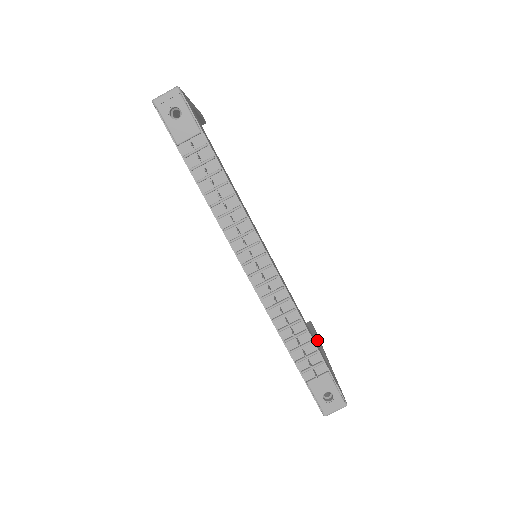
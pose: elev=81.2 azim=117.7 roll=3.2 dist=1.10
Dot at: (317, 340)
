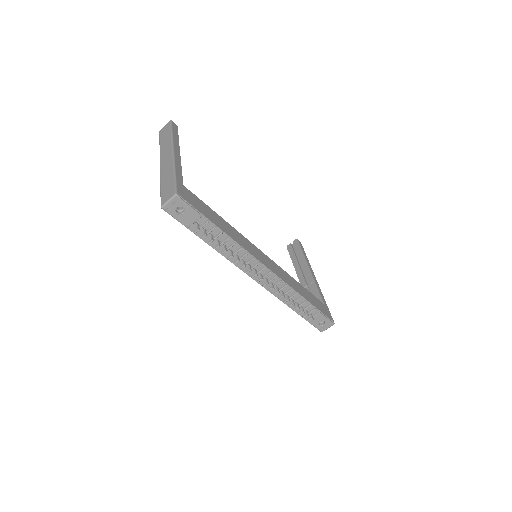
Dot at: (306, 263)
